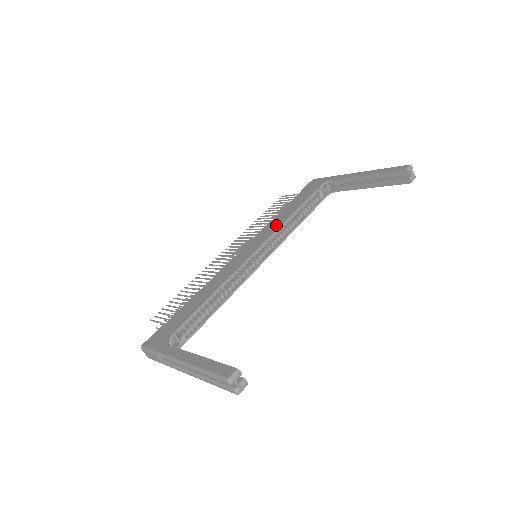
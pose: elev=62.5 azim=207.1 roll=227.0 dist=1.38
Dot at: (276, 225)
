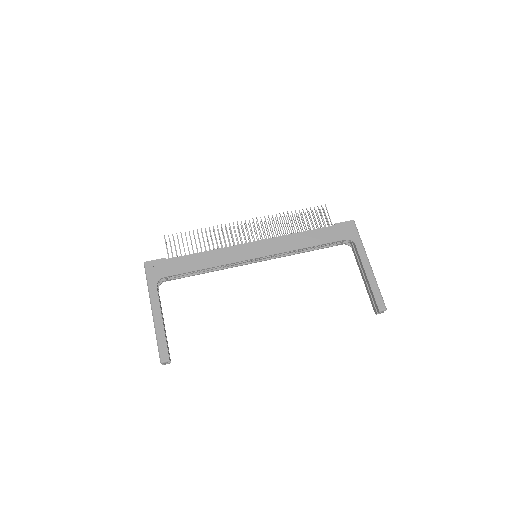
Dot at: (288, 246)
